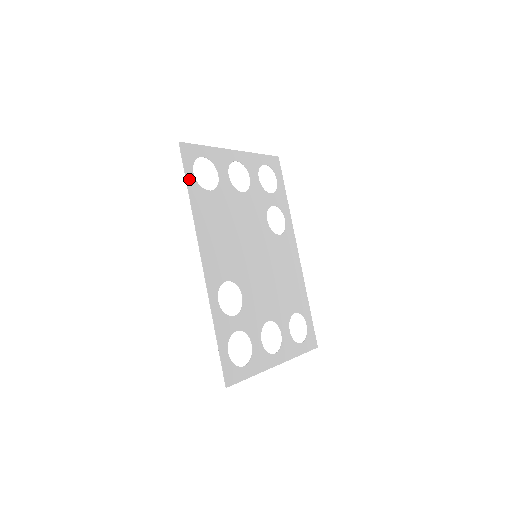
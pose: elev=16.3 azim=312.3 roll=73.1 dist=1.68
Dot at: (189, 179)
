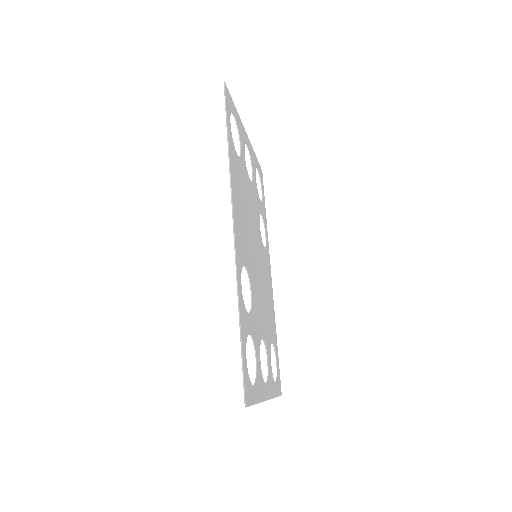
Dot at: (228, 126)
